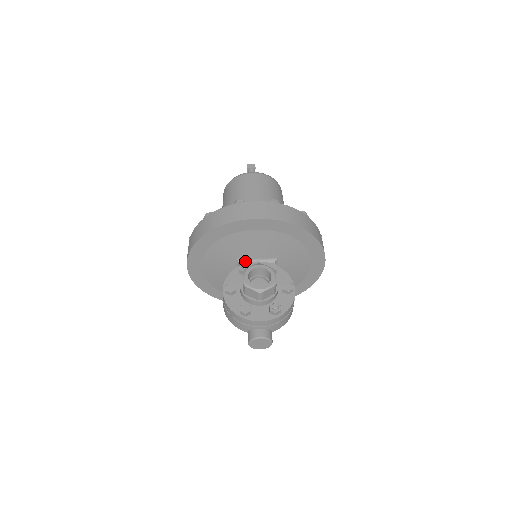
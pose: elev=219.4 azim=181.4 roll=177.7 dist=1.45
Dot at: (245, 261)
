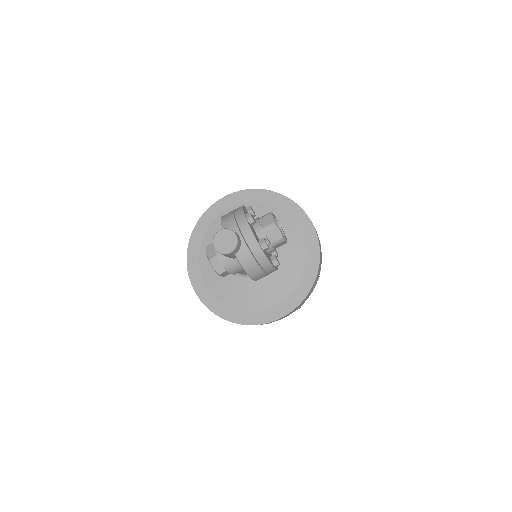
Dot at: occluded
